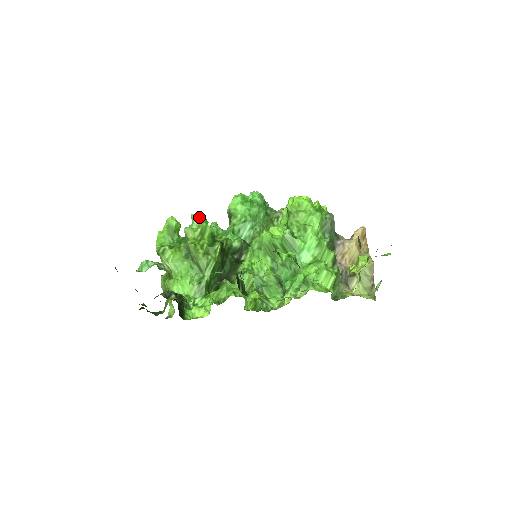
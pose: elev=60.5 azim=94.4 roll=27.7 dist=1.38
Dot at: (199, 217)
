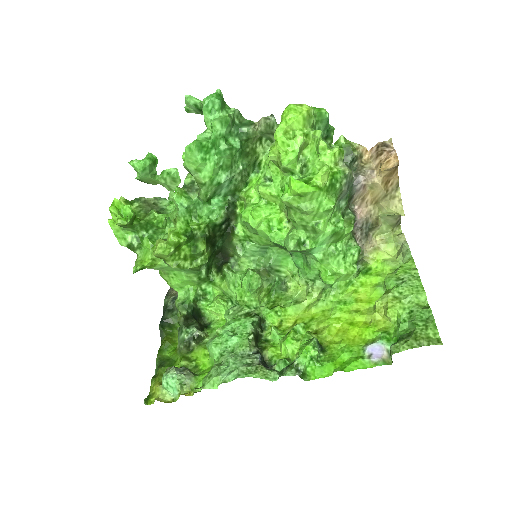
Dot at: (143, 167)
